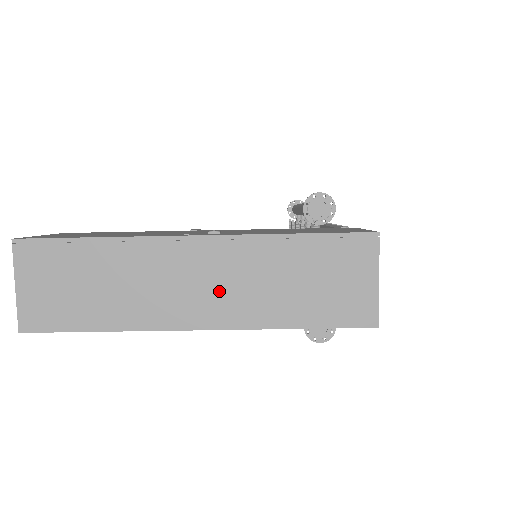
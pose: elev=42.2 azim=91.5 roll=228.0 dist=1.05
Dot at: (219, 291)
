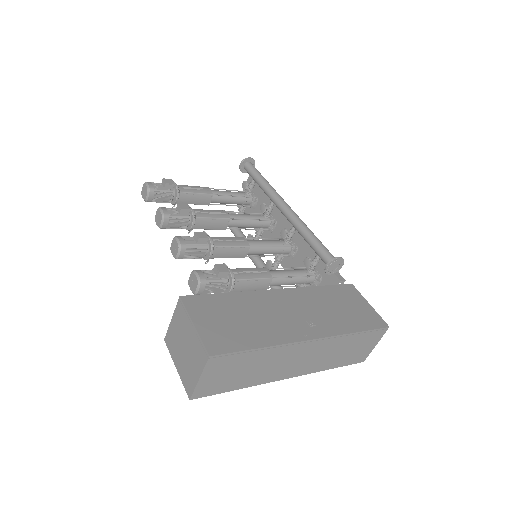
Dot at: (309, 361)
